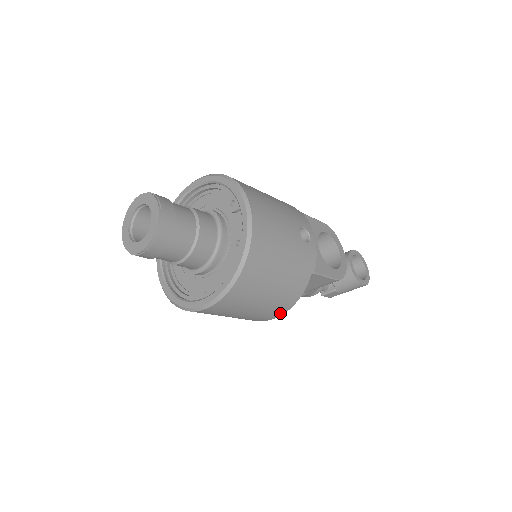
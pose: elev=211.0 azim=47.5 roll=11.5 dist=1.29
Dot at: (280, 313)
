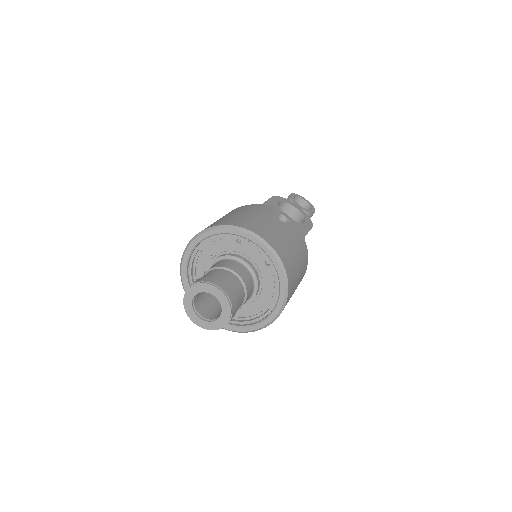
Dot at: occluded
